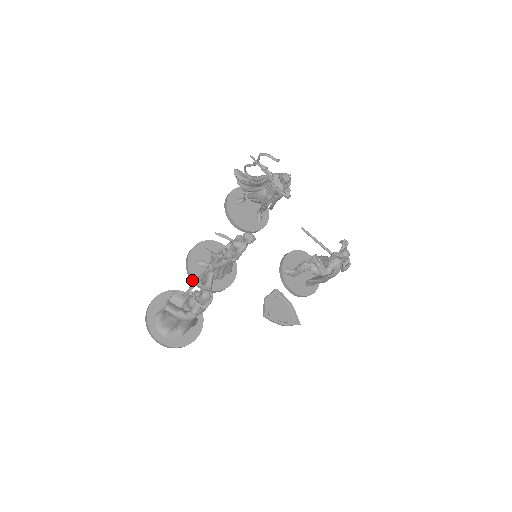
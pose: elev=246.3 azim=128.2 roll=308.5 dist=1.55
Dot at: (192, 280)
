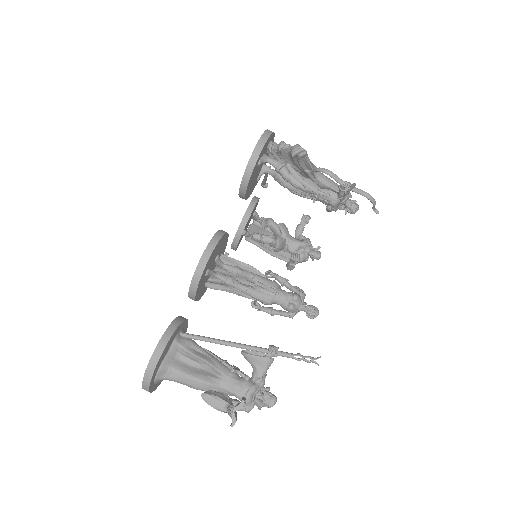
Dot at: (191, 296)
